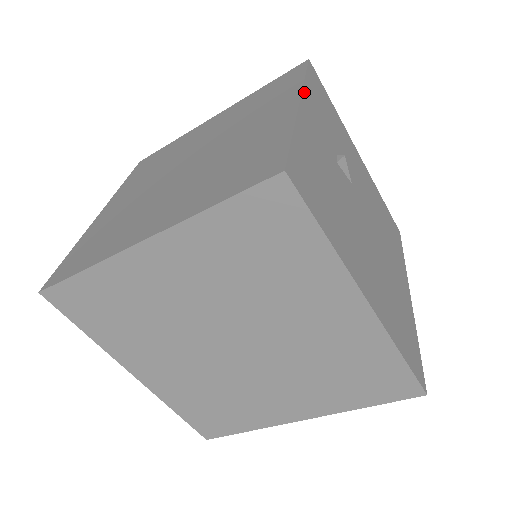
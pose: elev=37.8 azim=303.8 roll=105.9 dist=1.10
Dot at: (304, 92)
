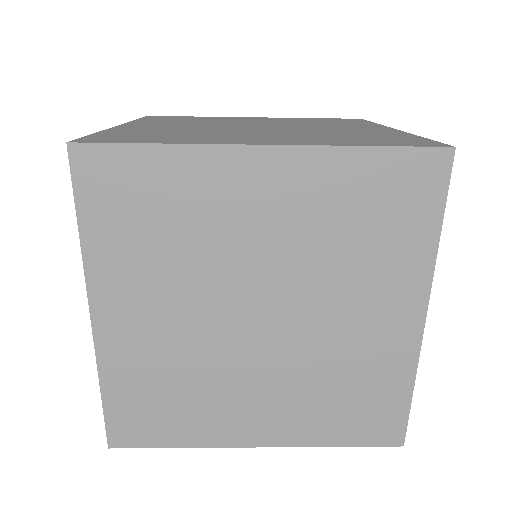
Dot at: occluded
